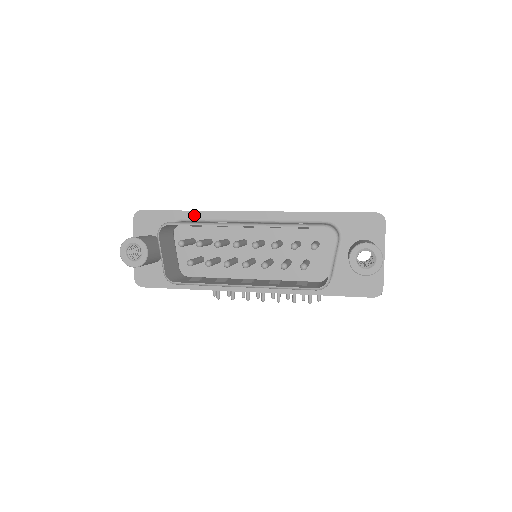
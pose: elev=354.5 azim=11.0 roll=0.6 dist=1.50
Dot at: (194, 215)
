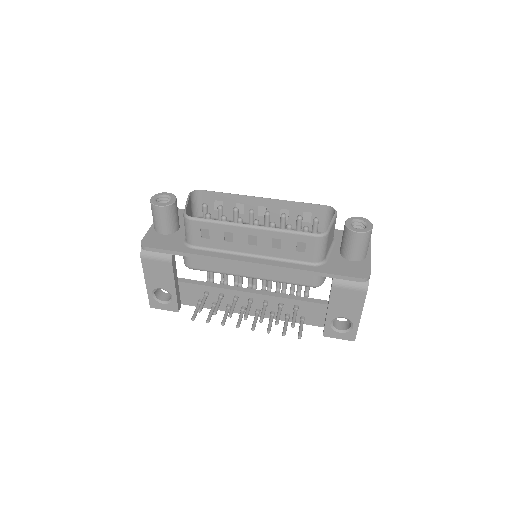
Dot at: occluded
